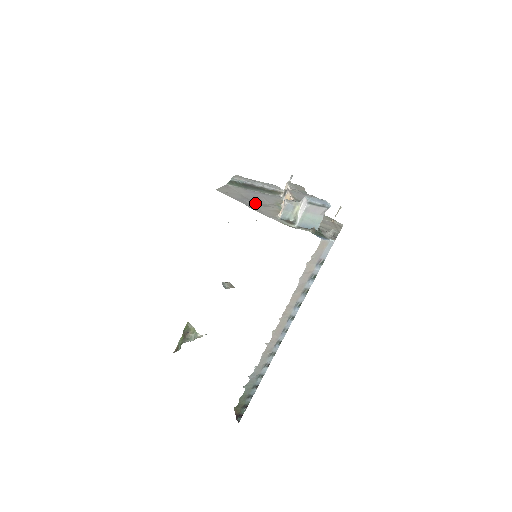
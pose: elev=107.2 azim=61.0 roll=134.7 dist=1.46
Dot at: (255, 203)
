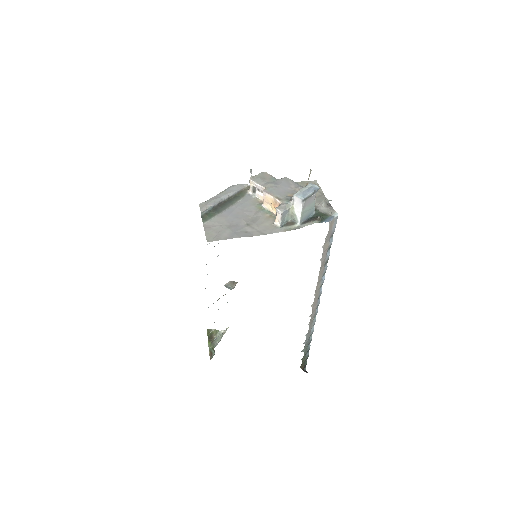
Dot at: (245, 226)
